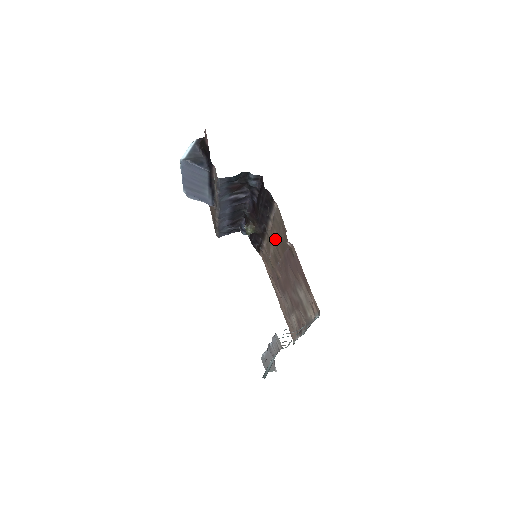
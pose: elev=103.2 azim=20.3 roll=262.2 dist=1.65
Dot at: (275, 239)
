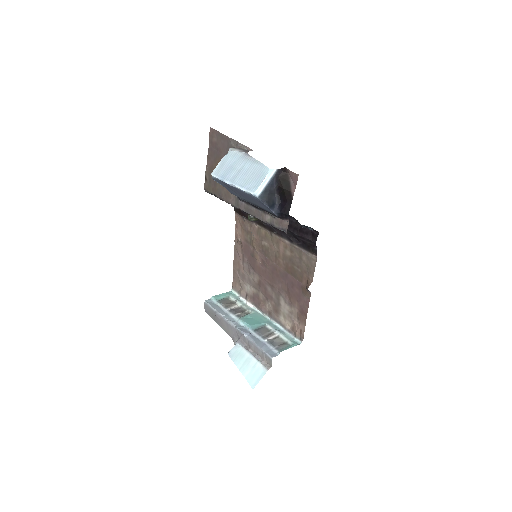
Dot at: (282, 252)
